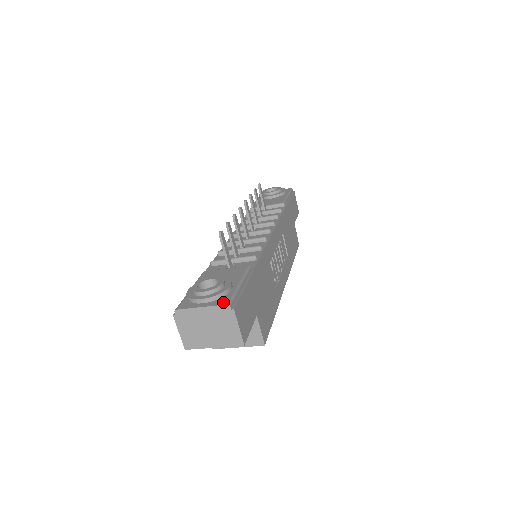
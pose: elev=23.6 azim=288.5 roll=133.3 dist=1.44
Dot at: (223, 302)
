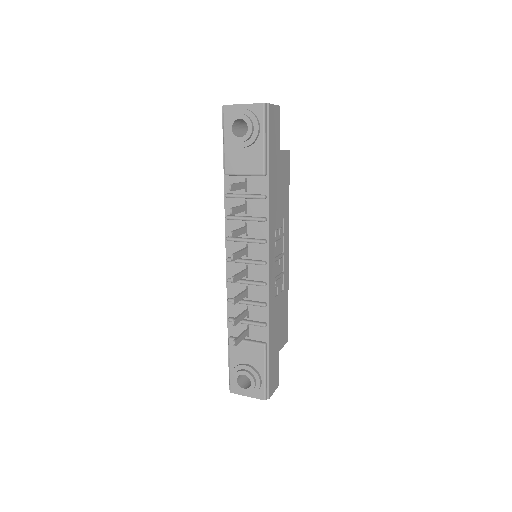
Dot at: (260, 397)
